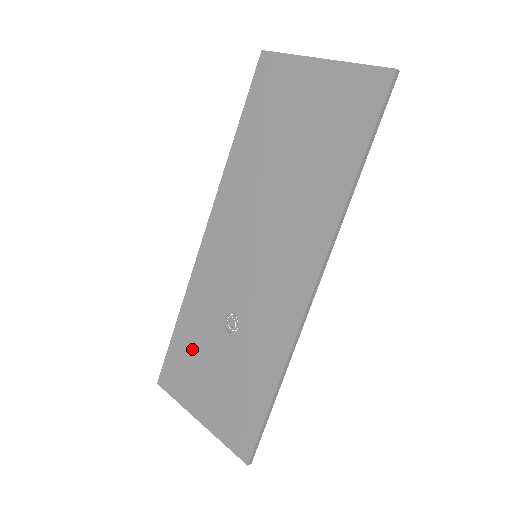
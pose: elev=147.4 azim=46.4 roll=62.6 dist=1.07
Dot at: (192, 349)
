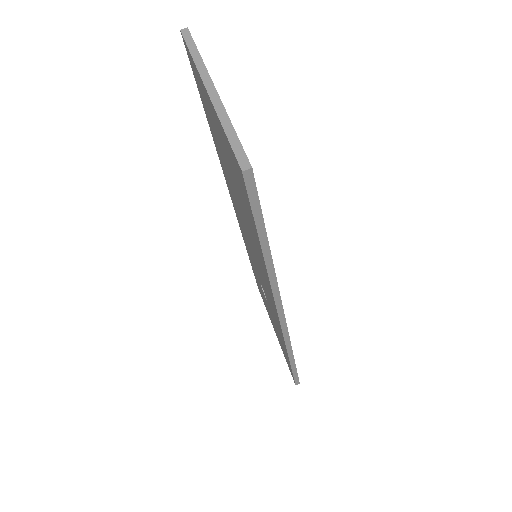
Dot at: (259, 286)
